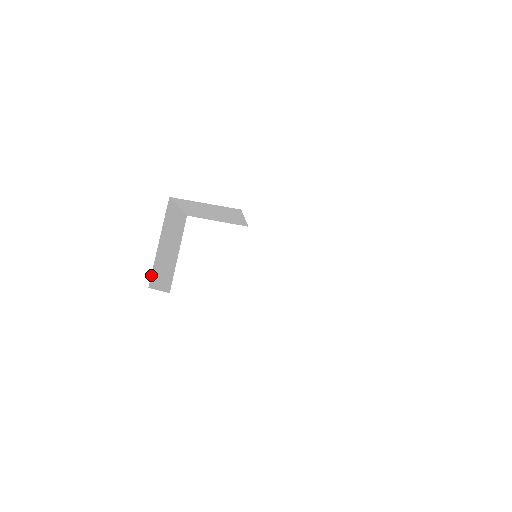
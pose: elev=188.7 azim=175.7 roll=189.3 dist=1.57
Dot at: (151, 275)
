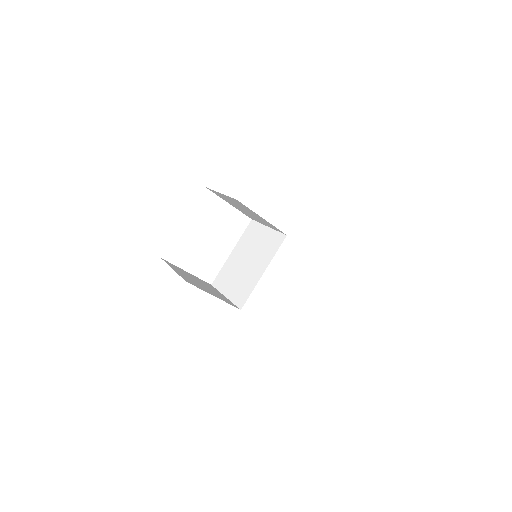
Dot at: occluded
